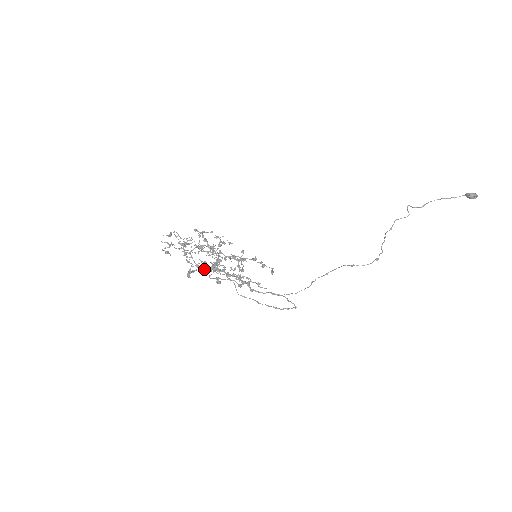
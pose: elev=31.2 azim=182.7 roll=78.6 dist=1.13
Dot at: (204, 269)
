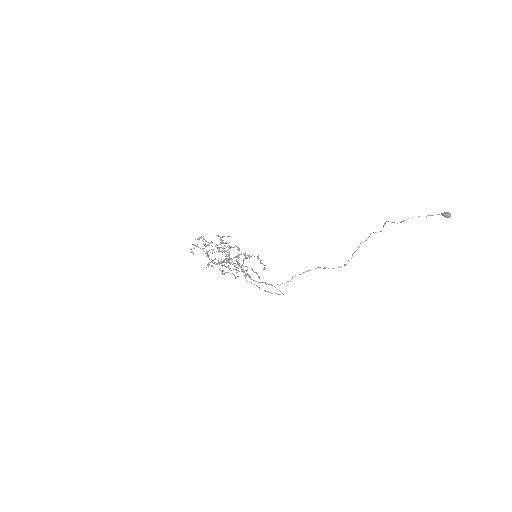
Dot at: occluded
